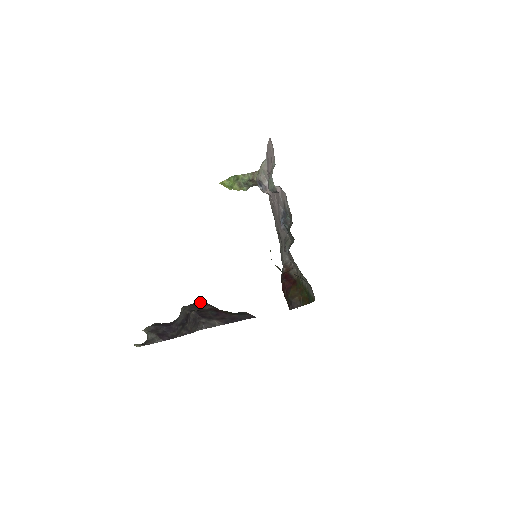
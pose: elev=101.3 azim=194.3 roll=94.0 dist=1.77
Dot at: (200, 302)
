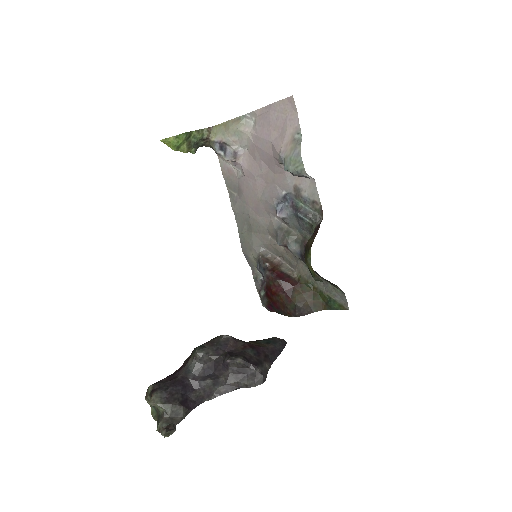
Dot at: (223, 338)
